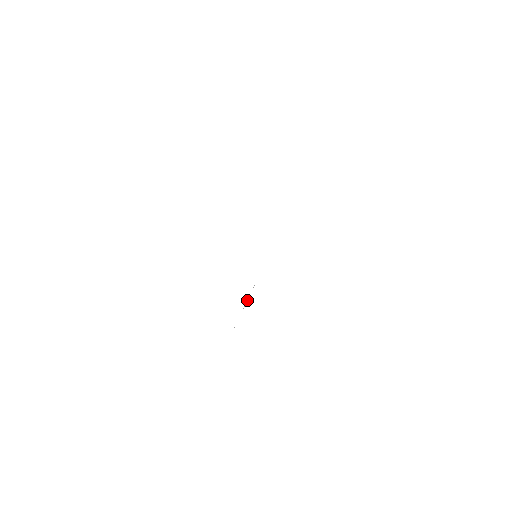
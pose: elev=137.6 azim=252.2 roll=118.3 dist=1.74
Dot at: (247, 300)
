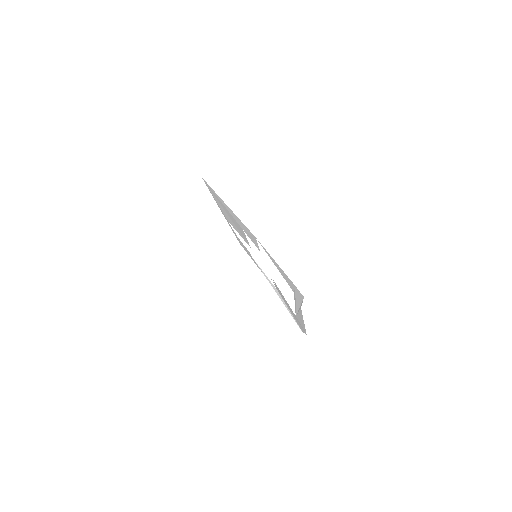
Dot at: (278, 293)
